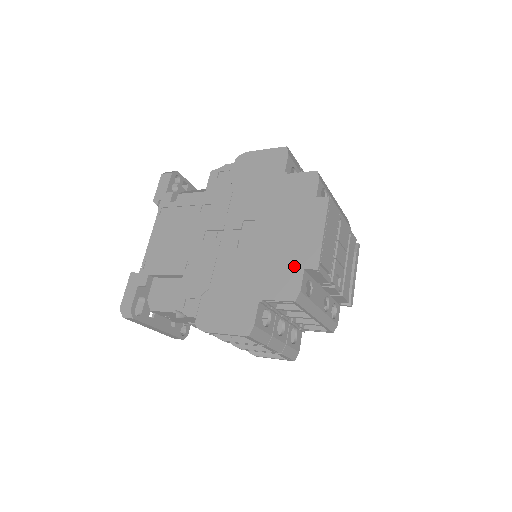
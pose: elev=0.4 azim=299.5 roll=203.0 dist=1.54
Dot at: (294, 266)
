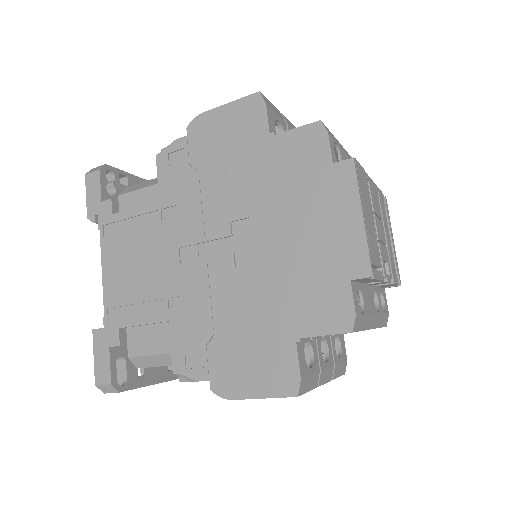
Dot at: (333, 278)
